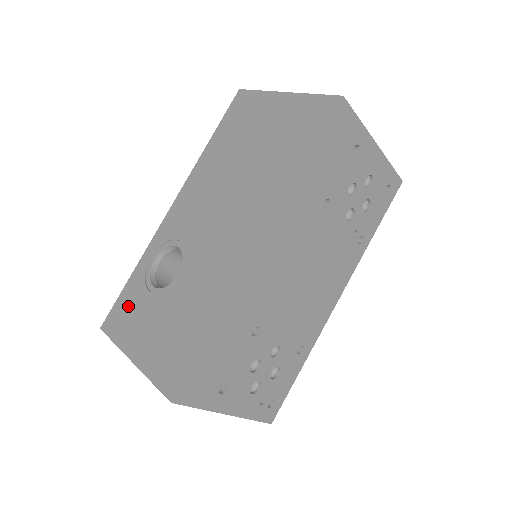
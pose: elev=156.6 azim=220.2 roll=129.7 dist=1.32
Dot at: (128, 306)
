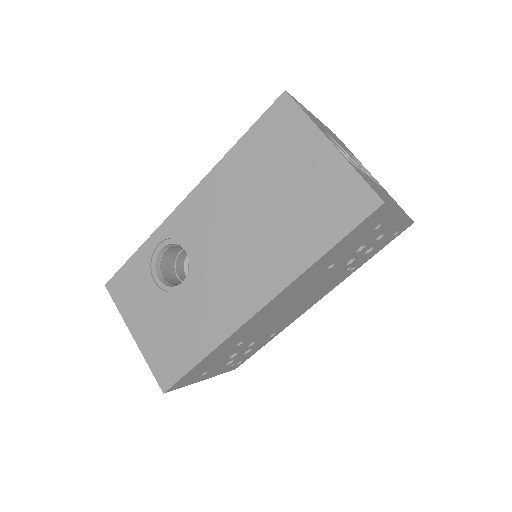
Dot at: (133, 282)
